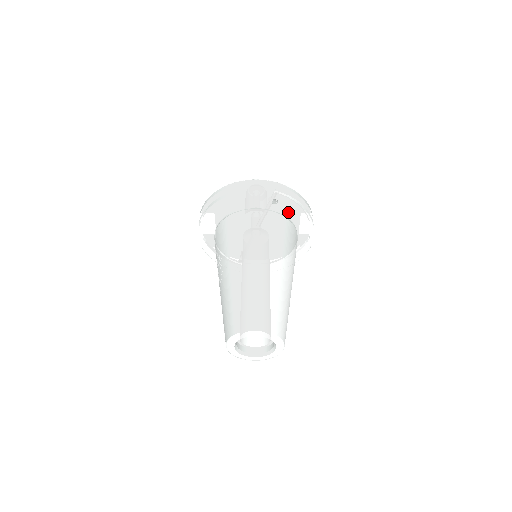
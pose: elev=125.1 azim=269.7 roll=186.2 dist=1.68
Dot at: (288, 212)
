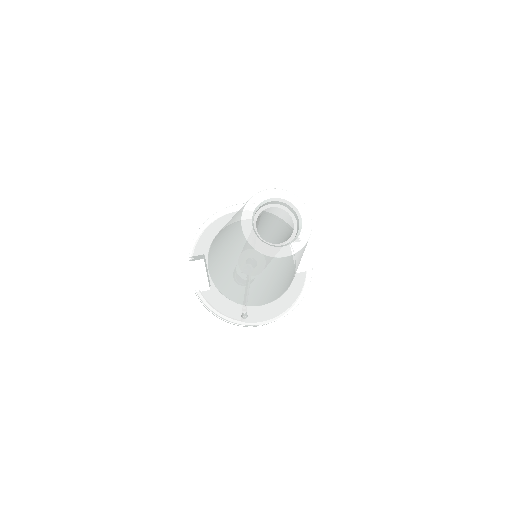
Dot at: occluded
